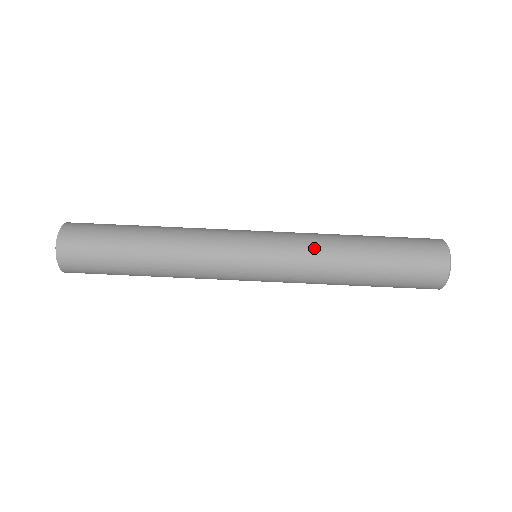
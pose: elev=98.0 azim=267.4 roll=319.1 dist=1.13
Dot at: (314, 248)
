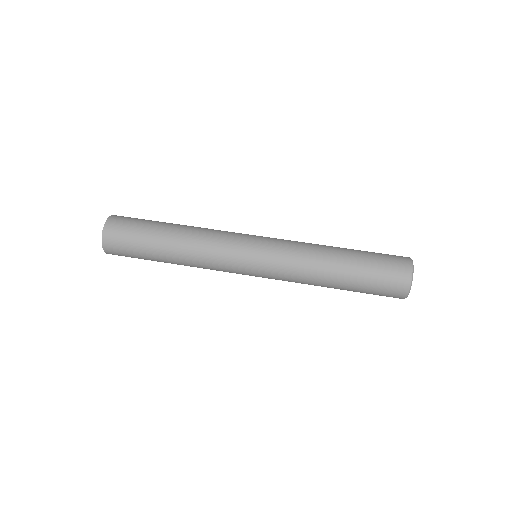
Dot at: (300, 259)
